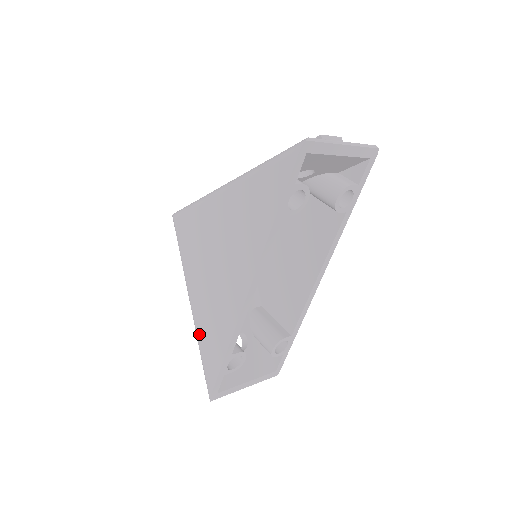
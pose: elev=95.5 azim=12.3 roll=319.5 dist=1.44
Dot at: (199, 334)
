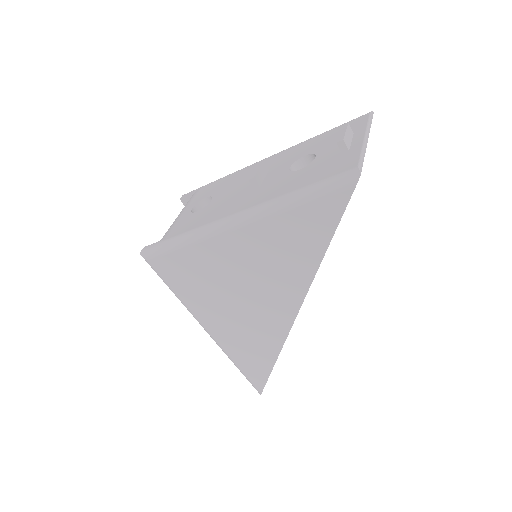
Dot at: (230, 353)
